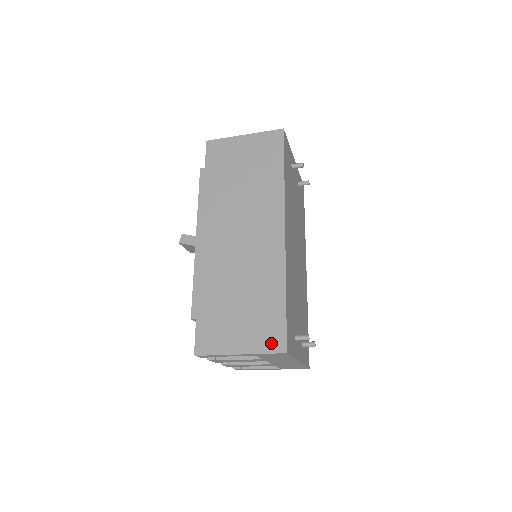
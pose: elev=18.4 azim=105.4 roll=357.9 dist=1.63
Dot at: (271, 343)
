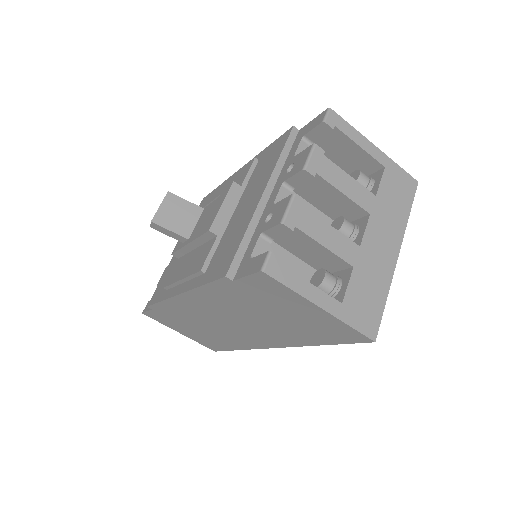
Dot at: occluded
